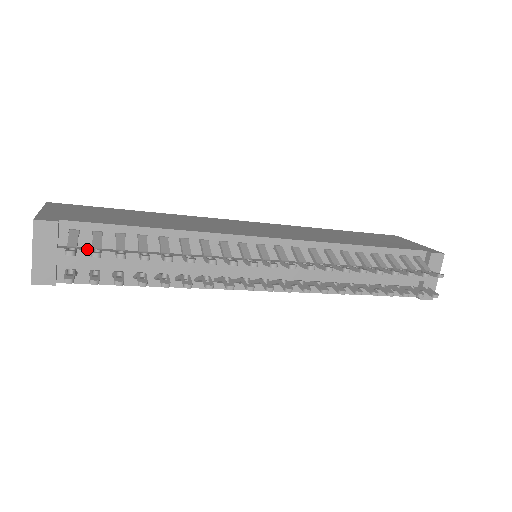
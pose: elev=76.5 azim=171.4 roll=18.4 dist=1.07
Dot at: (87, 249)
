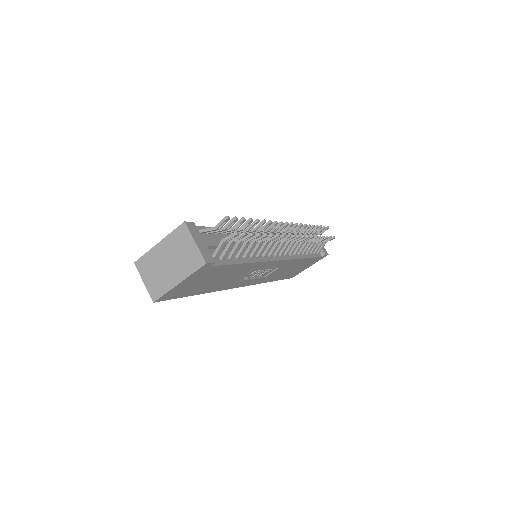
Dot at: (213, 239)
